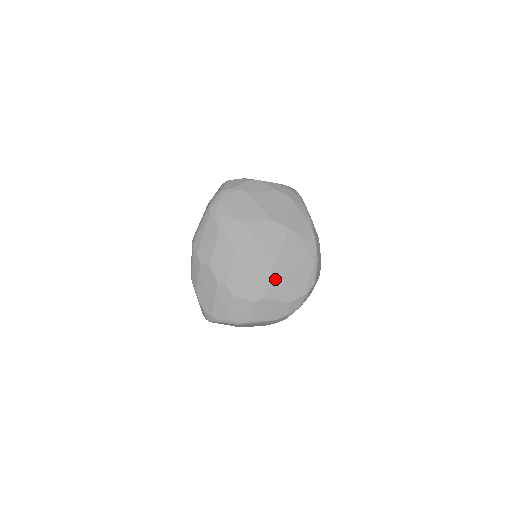
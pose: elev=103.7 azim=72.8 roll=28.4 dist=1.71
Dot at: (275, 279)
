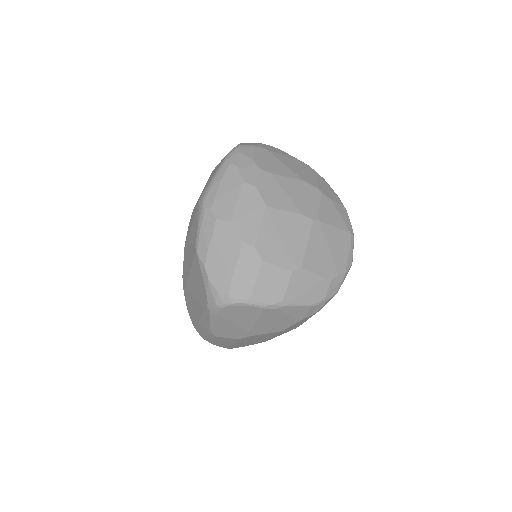
Dot at: (313, 245)
